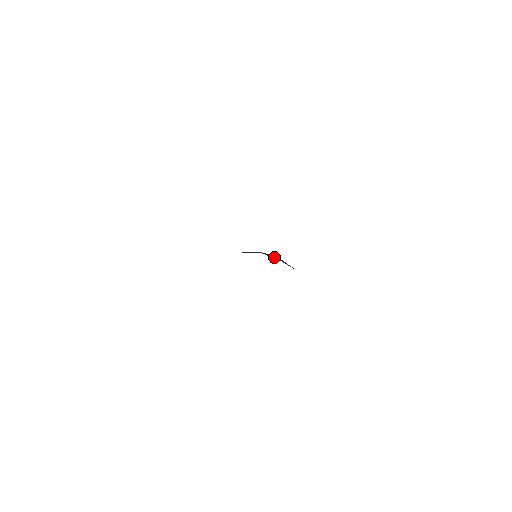
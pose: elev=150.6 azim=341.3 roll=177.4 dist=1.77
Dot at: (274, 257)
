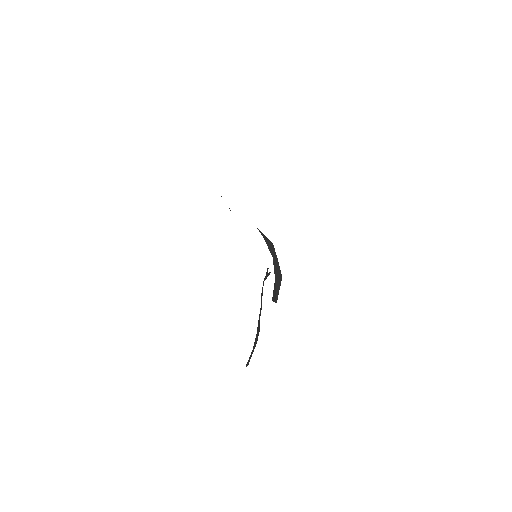
Dot at: (277, 272)
